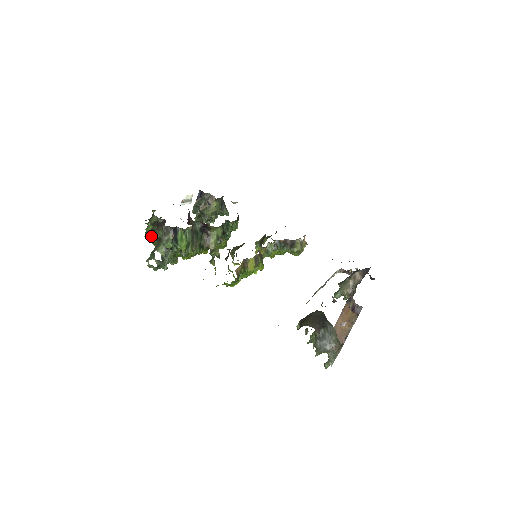
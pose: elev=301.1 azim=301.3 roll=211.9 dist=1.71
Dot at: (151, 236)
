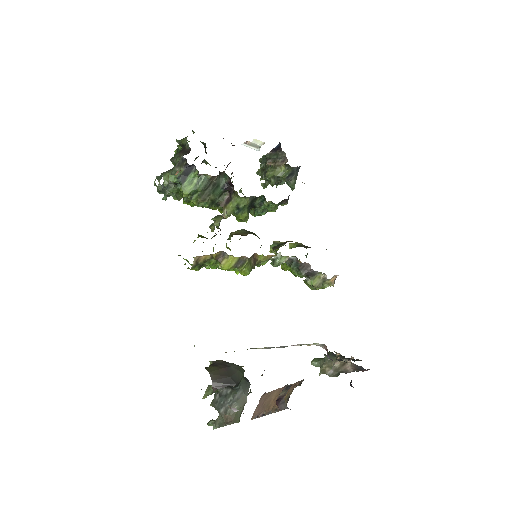
Dot at: occluded
